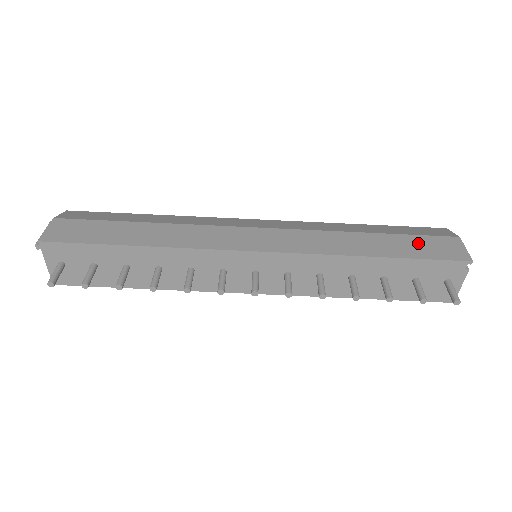
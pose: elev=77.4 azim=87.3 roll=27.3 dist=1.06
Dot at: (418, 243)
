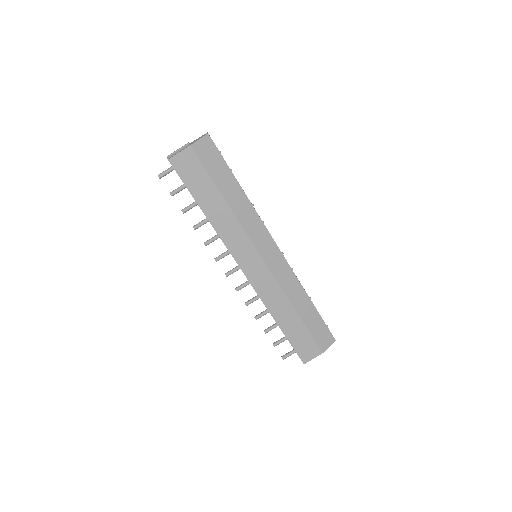
Dot at: (303, 338)
